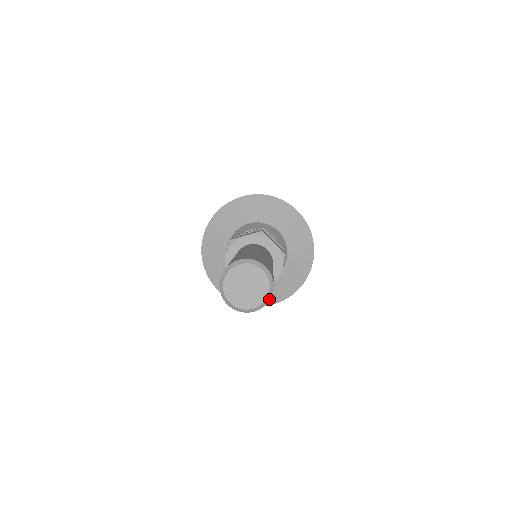
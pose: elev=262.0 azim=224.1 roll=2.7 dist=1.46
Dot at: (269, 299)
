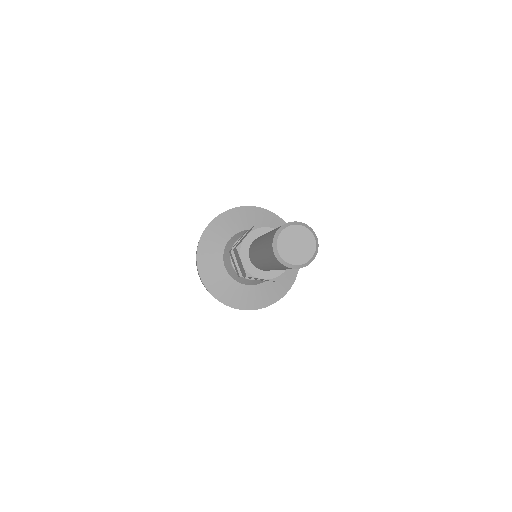
Dot at: (318, 244)
